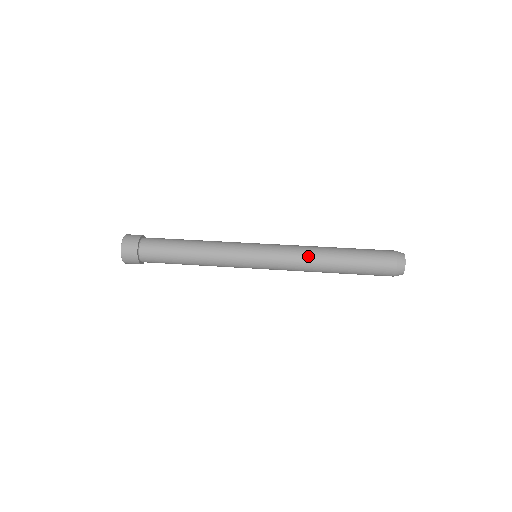
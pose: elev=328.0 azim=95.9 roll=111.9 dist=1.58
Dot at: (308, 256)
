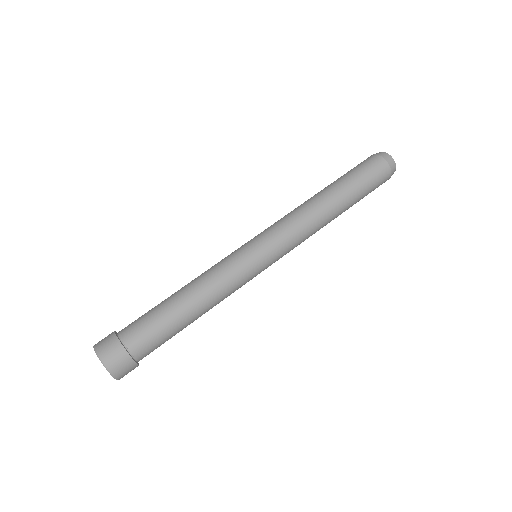
Dot at: (315, 224)
